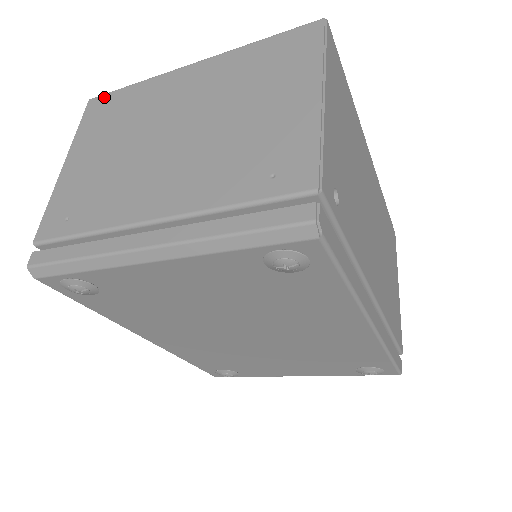
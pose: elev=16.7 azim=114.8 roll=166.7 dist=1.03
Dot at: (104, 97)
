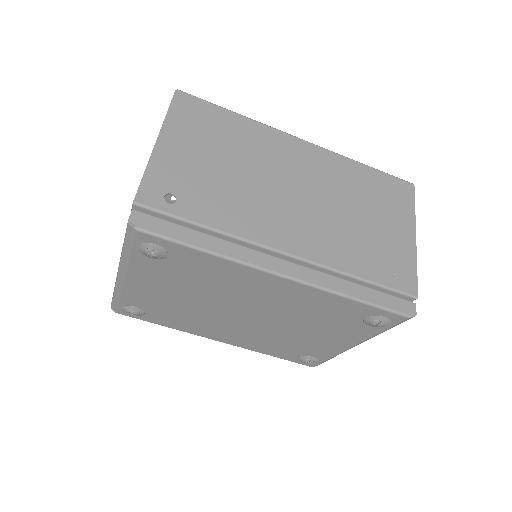
Dot at: occluded
